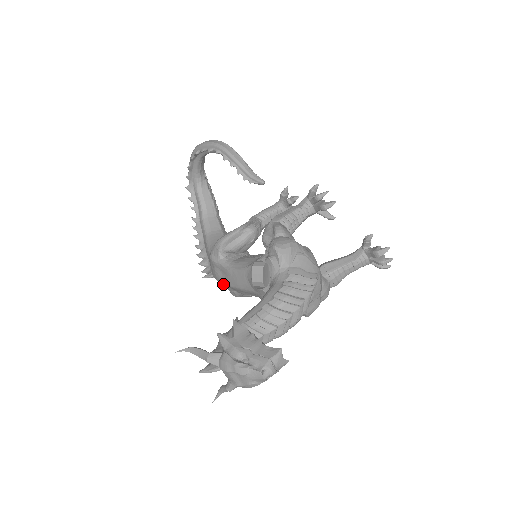
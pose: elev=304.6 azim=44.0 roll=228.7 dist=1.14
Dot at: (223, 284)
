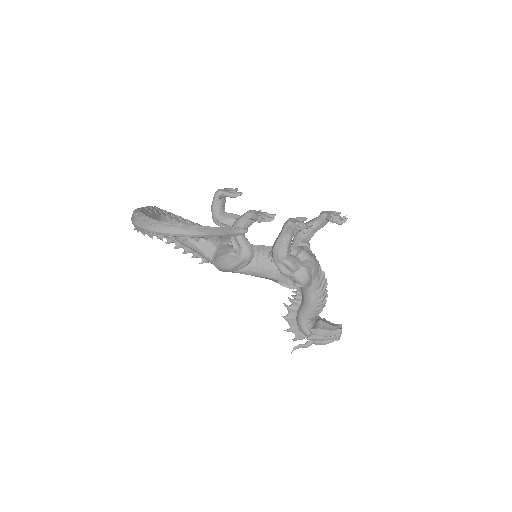
Dot at: occluded
